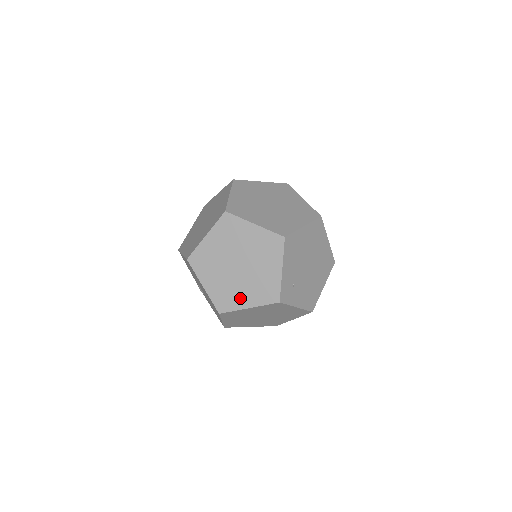
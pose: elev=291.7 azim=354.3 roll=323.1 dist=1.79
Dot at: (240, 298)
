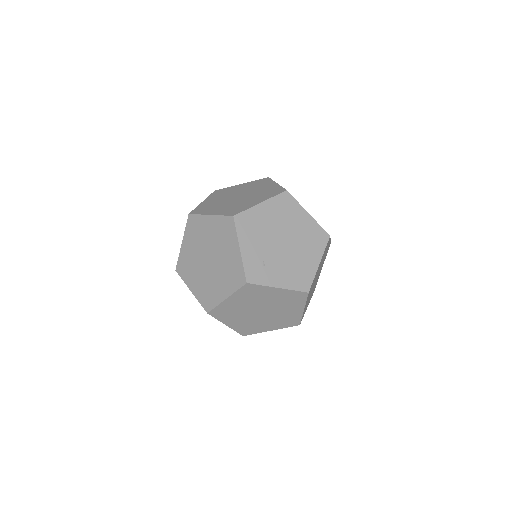
Dot at: (218, 291)
